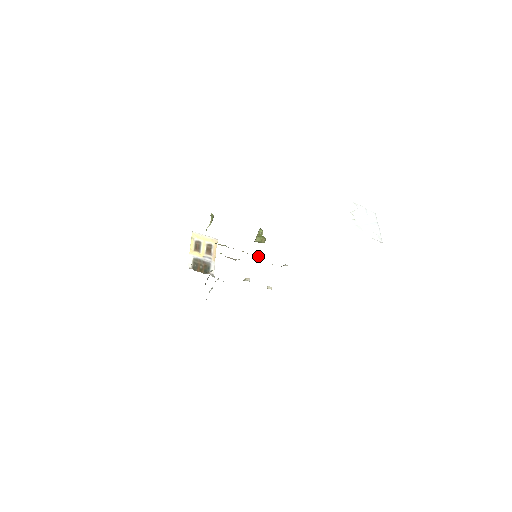
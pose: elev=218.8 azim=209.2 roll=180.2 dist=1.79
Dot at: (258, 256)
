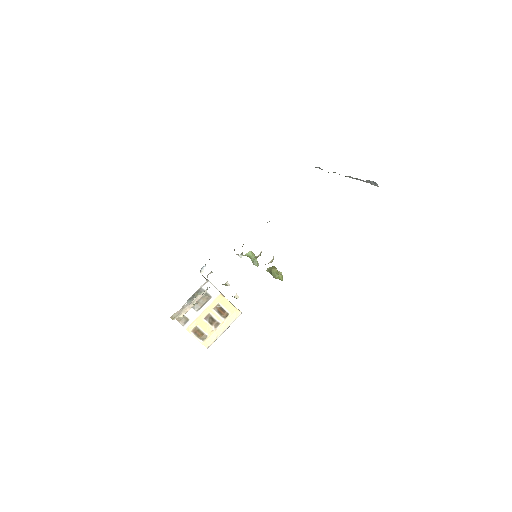
Dot at: occluded
